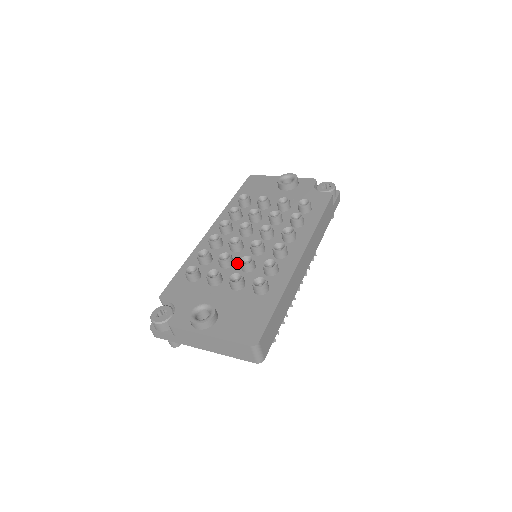
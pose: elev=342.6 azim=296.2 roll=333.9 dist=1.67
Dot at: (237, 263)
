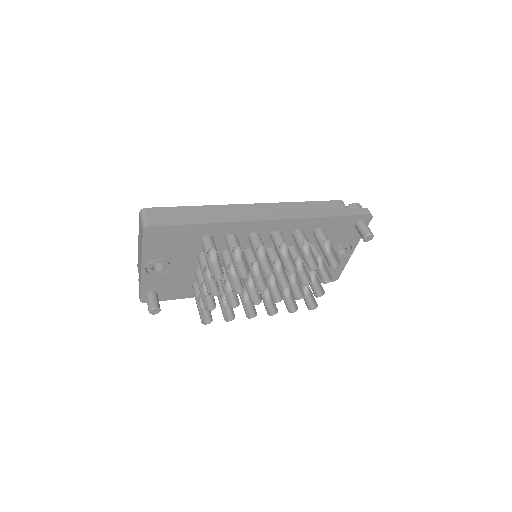
Dot at: occluded
